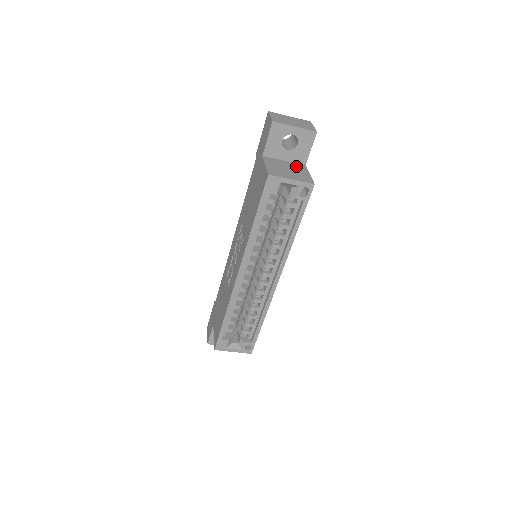
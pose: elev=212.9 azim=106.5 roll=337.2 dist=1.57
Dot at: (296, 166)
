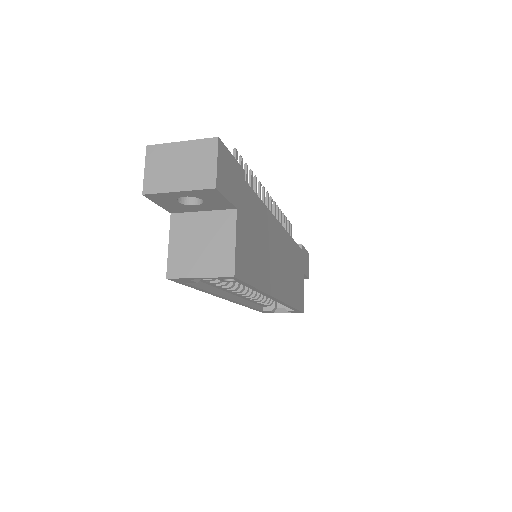
Dot at: (218, 222)
